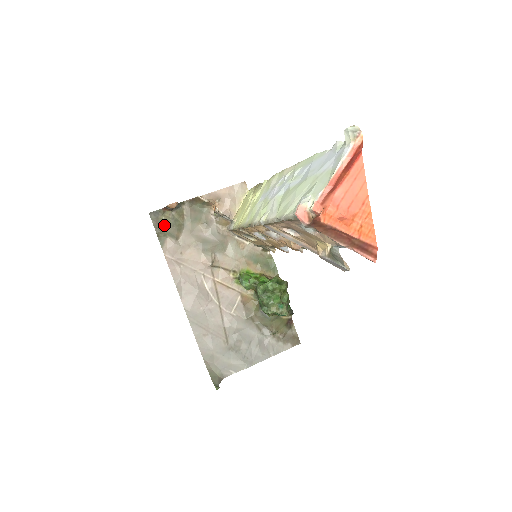
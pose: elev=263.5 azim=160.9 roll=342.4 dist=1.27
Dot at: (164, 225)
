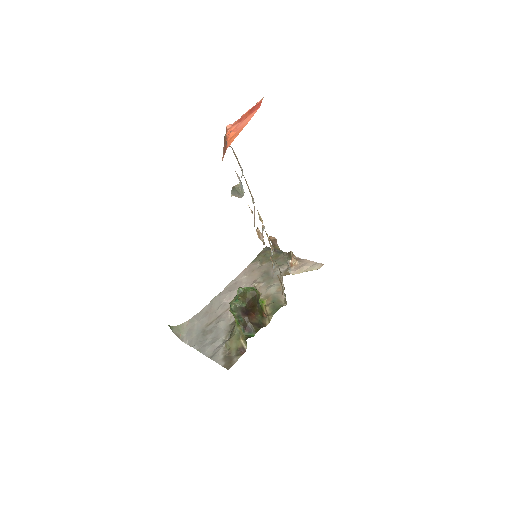
Dot at: (264, 255)
